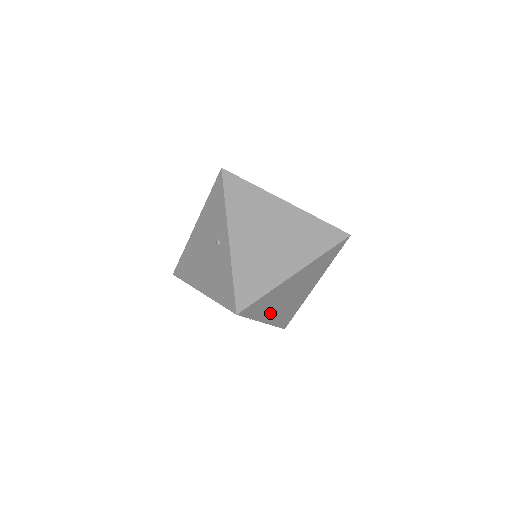
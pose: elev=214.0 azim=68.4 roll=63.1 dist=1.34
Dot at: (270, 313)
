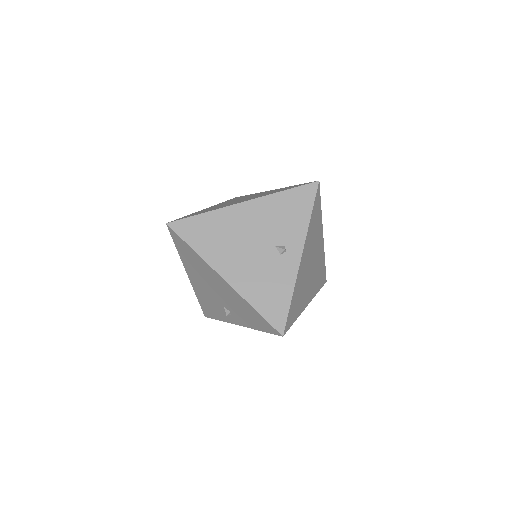
Dot at: occluded
